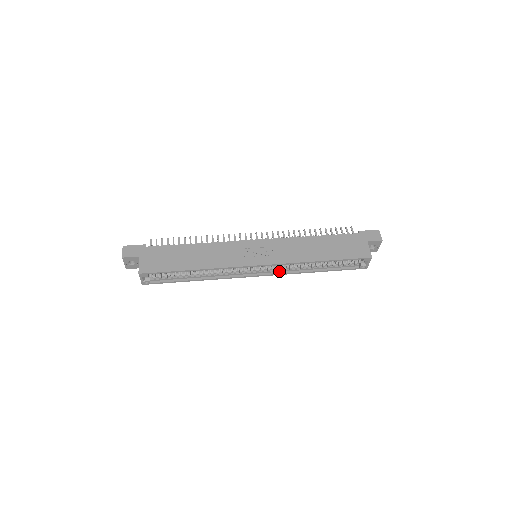
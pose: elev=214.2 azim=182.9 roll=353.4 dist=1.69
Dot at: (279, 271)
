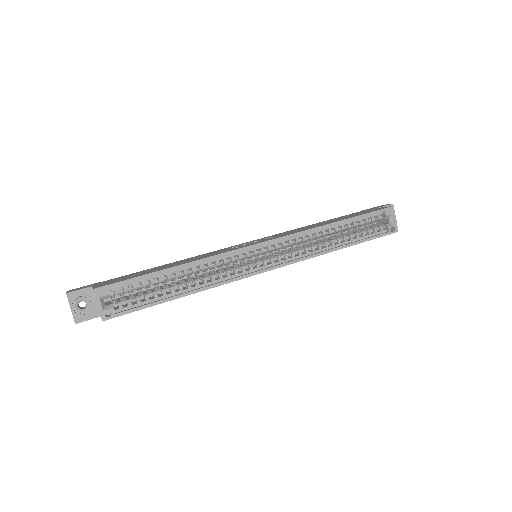
Dot at: (293, 258)
